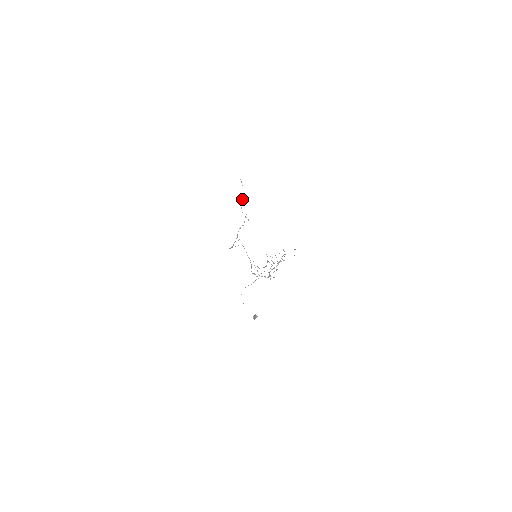
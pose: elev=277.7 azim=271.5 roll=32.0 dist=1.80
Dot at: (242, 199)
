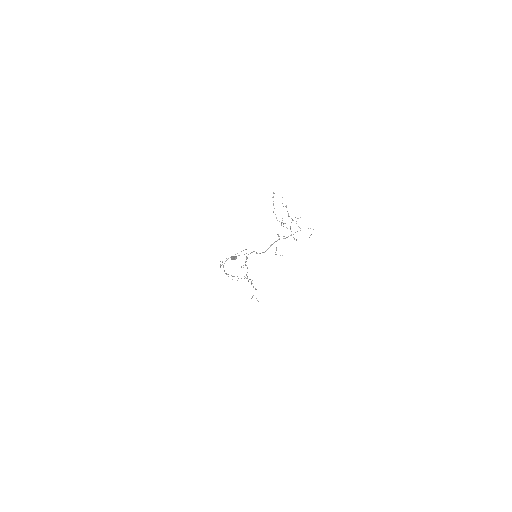
Dot at: occluded
